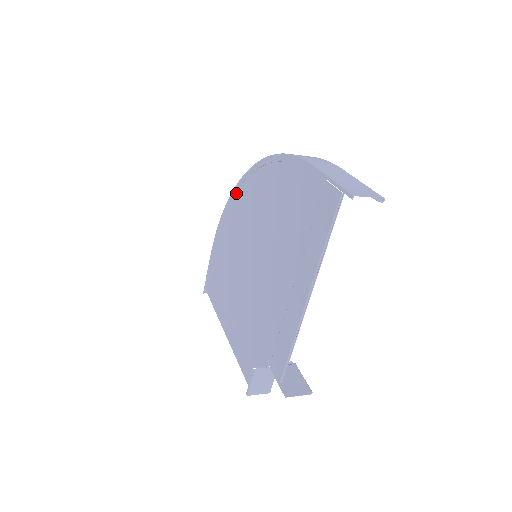
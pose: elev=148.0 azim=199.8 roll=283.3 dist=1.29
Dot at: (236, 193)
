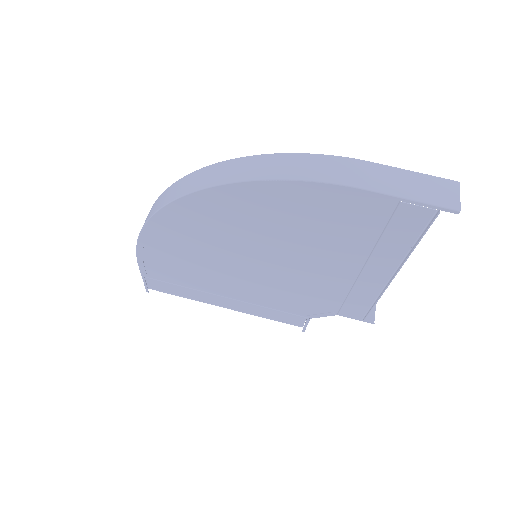
Dot at: (167, 215)
